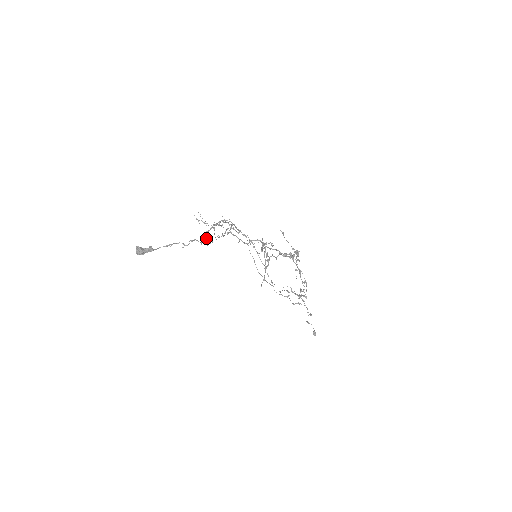
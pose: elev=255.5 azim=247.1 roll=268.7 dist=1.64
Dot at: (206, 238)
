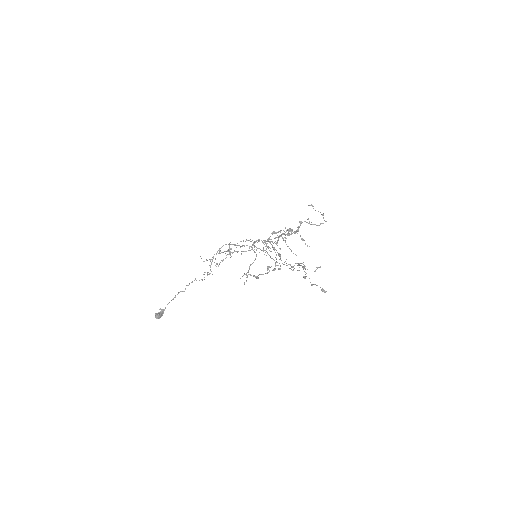
Dot at: occluded
